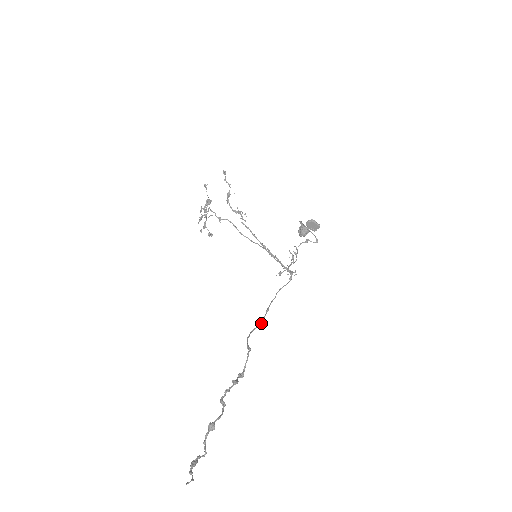
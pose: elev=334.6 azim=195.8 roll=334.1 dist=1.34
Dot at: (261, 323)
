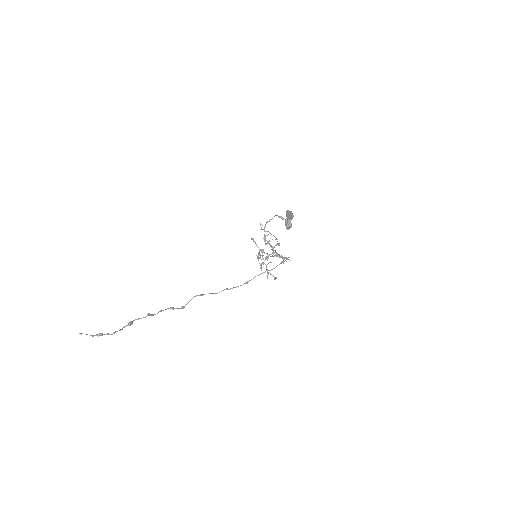
Dot at: (232, 288)
